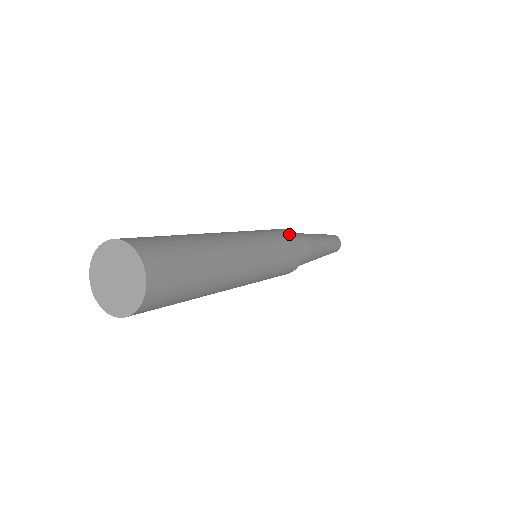
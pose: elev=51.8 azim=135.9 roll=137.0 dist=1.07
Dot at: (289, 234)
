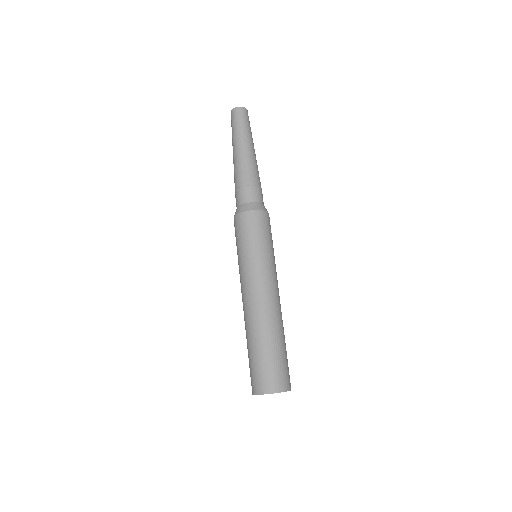
Dot at: (265, 220)
